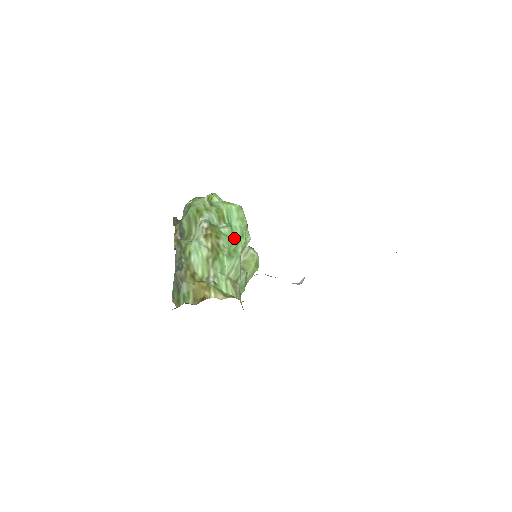
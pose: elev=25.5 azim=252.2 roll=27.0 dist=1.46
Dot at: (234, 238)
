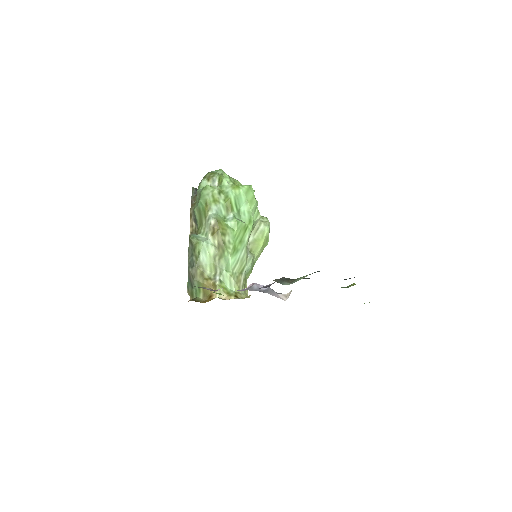
Dot at: (240, 229)
